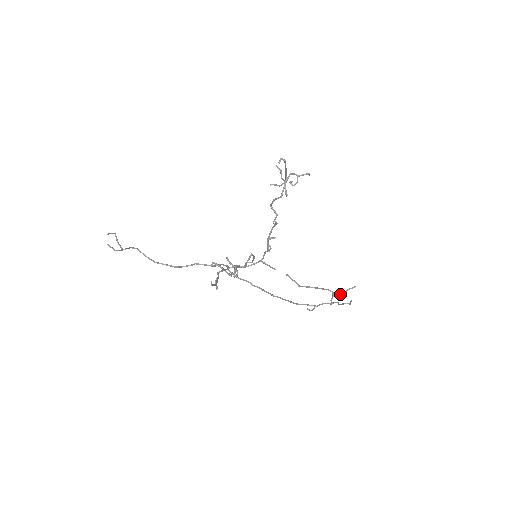
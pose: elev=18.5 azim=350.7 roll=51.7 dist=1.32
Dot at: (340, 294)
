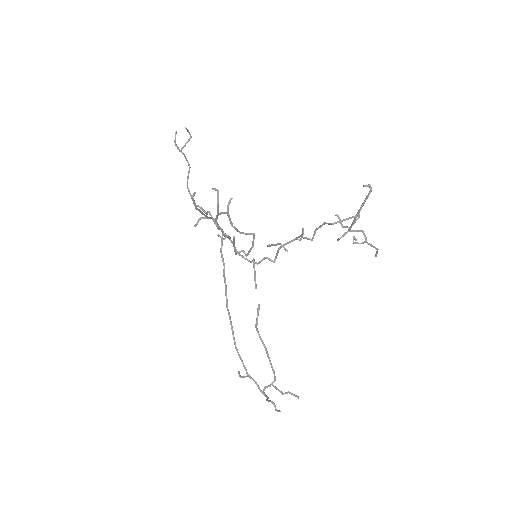
Dot at: occluded
